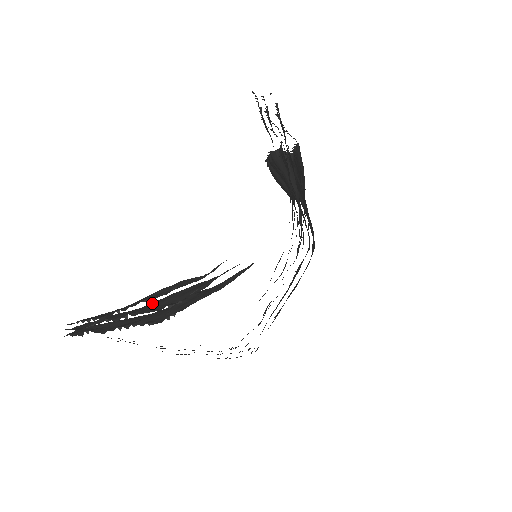
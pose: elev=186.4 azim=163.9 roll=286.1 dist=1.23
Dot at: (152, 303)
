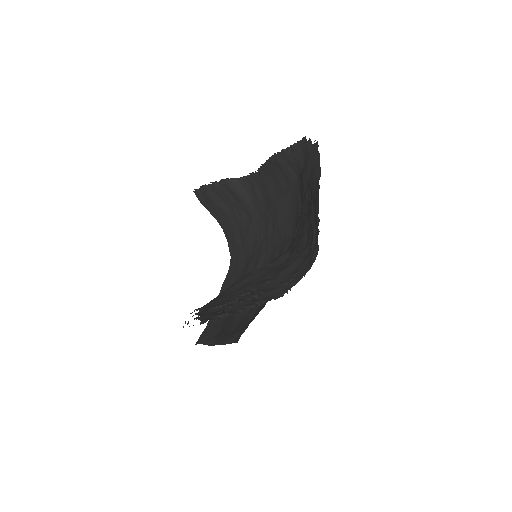
Dot at: occluded
